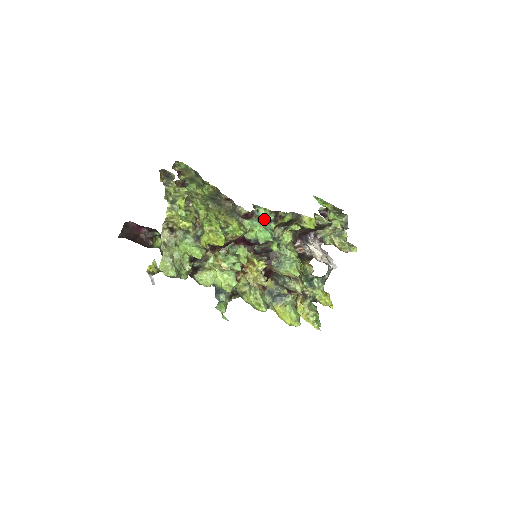
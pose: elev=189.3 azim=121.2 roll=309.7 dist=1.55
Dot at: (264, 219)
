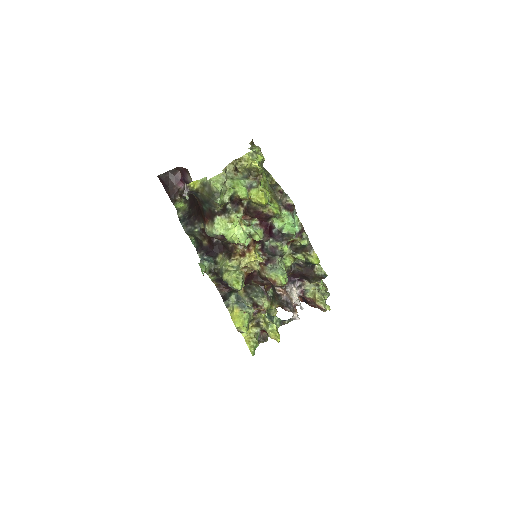
Dot at: (295, 222)
